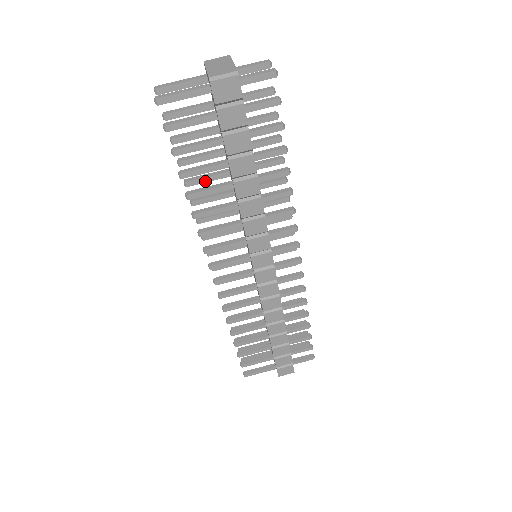
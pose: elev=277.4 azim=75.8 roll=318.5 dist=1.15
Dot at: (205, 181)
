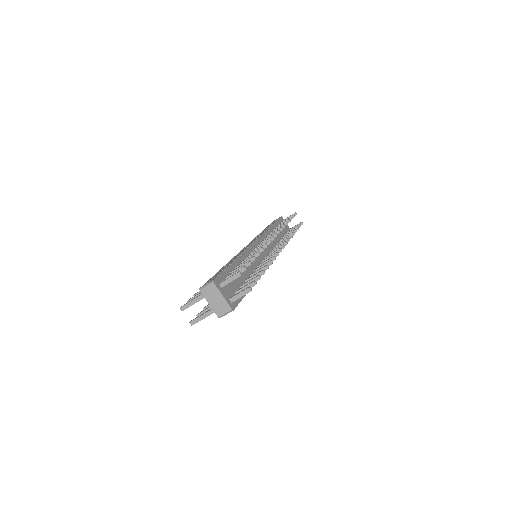
Dot at: occluded
